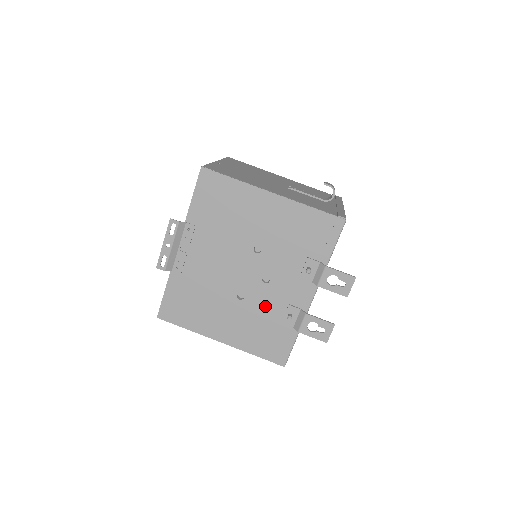
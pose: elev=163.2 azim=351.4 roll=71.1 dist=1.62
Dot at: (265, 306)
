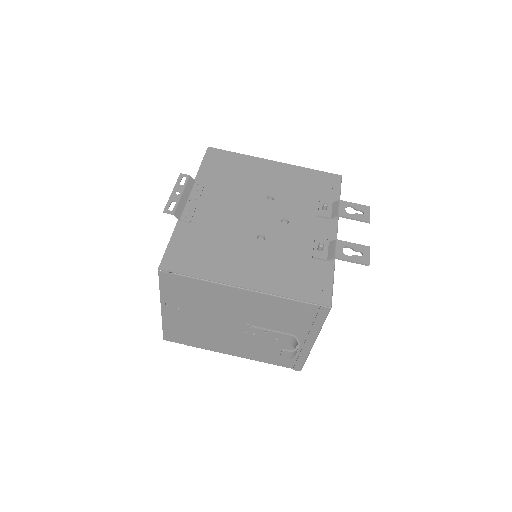
Dot at: (290, 244)
